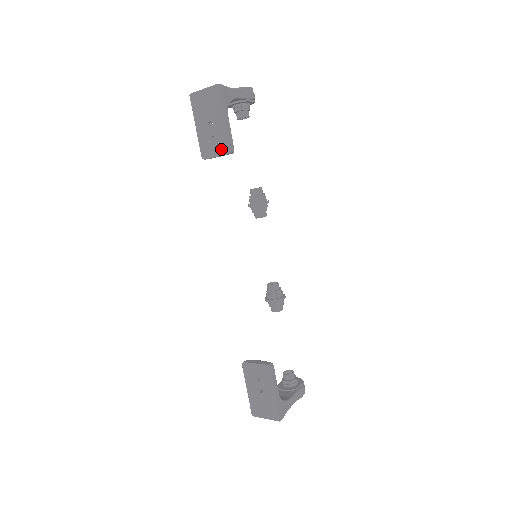
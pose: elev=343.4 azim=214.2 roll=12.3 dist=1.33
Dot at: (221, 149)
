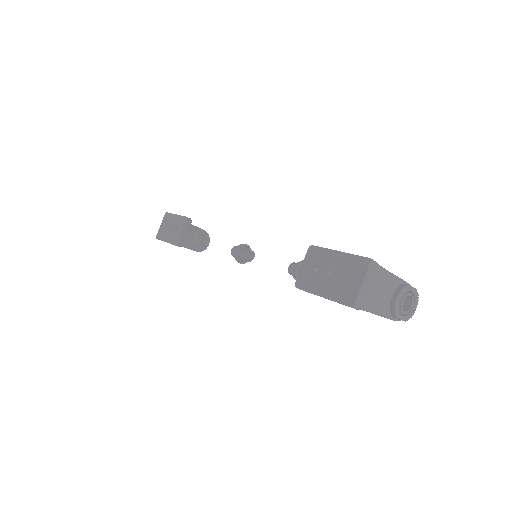
Dot at: (182, 225)
